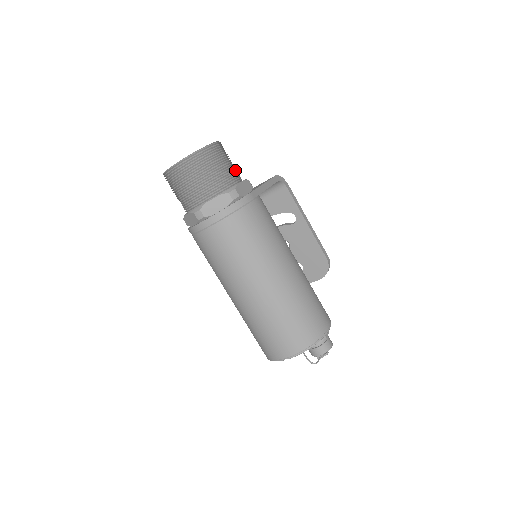
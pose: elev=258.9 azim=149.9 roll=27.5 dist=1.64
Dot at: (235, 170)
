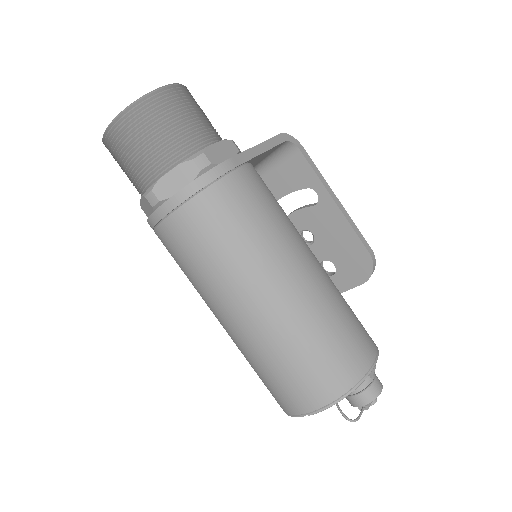
Dot at: (208, 126)
